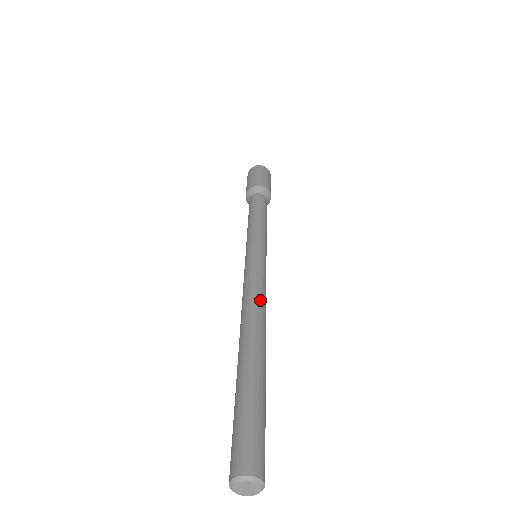
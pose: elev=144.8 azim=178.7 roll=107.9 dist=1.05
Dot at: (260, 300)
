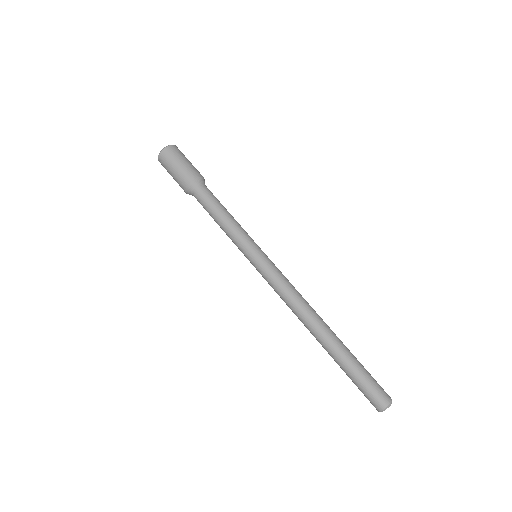
Dot at: (303, 298)
